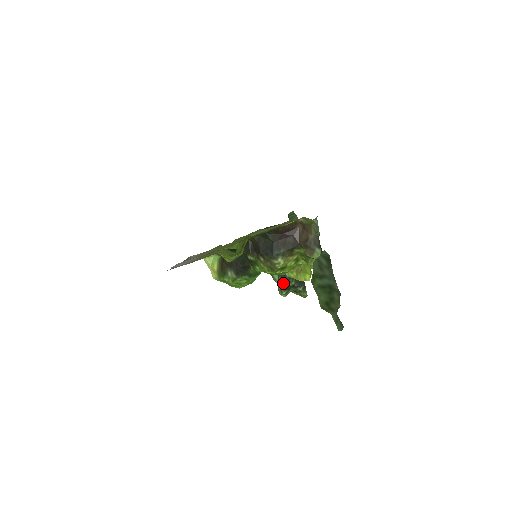
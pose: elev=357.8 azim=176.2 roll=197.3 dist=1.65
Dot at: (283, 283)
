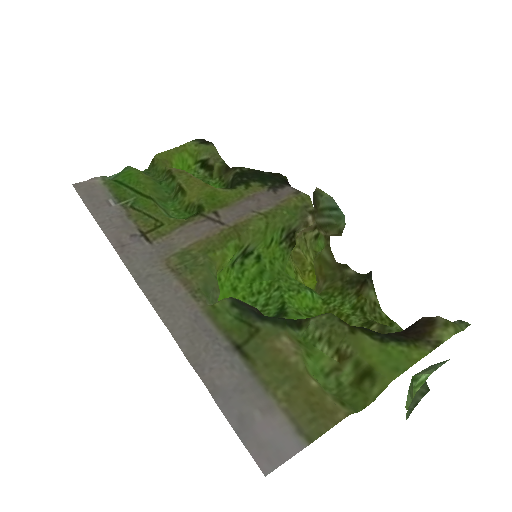
Dot at: occluded
